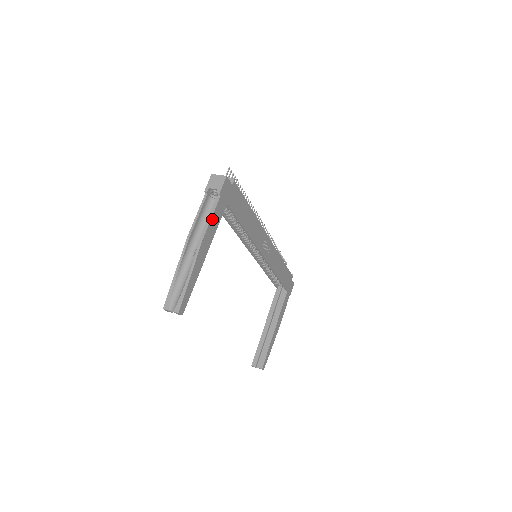
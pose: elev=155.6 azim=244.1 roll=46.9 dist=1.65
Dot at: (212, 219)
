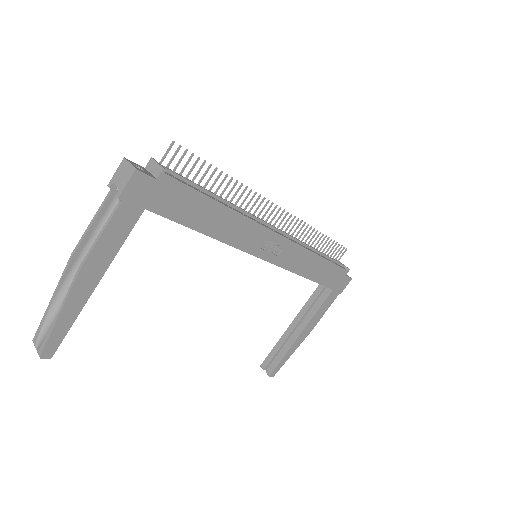
Dot at: (104, 236)
